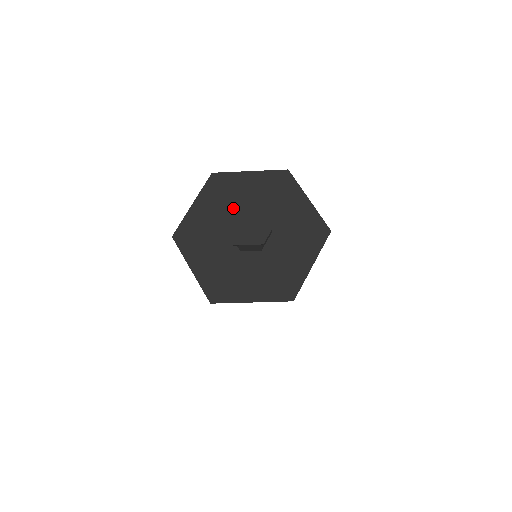
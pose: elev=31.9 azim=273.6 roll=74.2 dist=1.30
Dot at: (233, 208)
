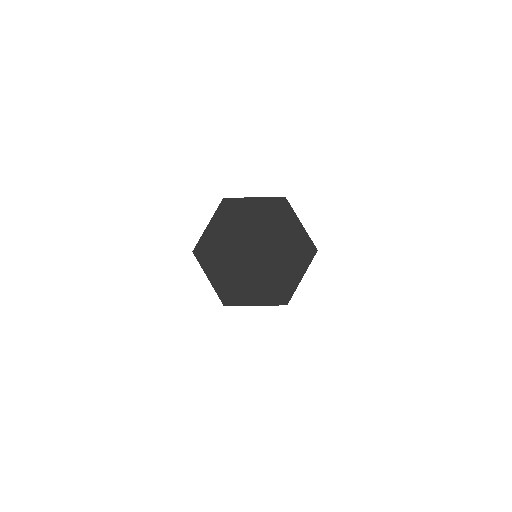
Dot at: (243, 238)
